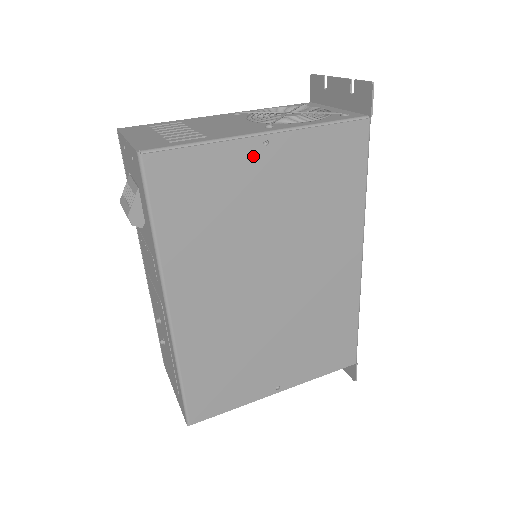
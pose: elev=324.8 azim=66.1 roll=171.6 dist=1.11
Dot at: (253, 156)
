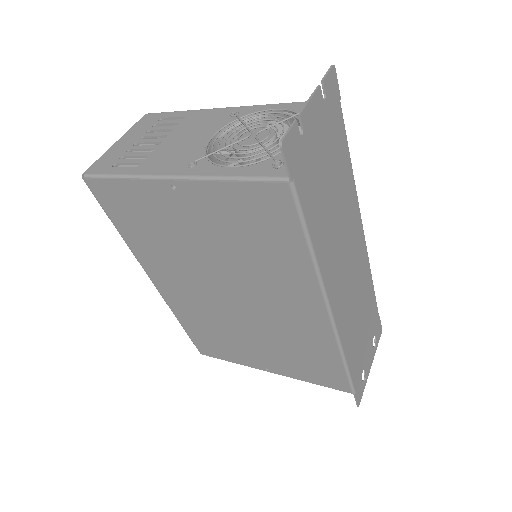
Dot at: (167, 195)
